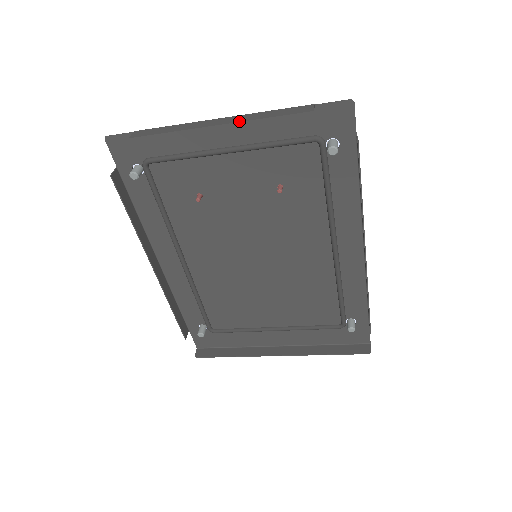
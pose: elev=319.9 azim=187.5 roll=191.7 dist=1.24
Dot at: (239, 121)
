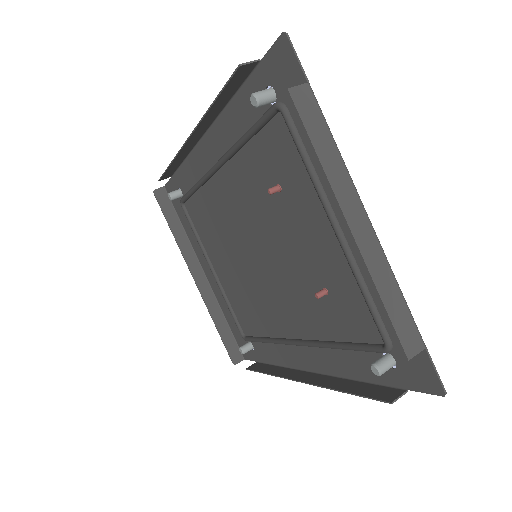
Dot at: (365, 258)
